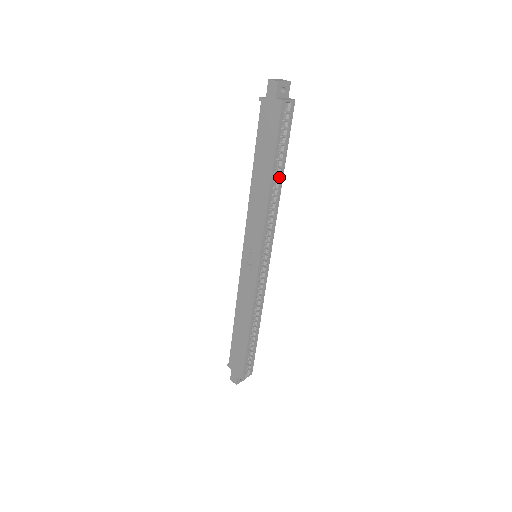
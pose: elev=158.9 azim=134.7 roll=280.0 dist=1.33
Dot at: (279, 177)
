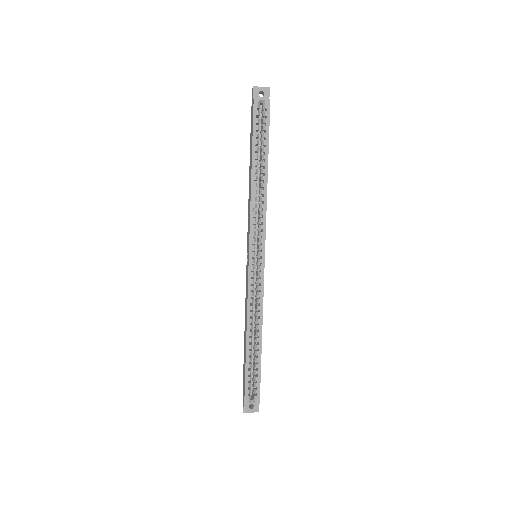
Dot at: (263, 170)
